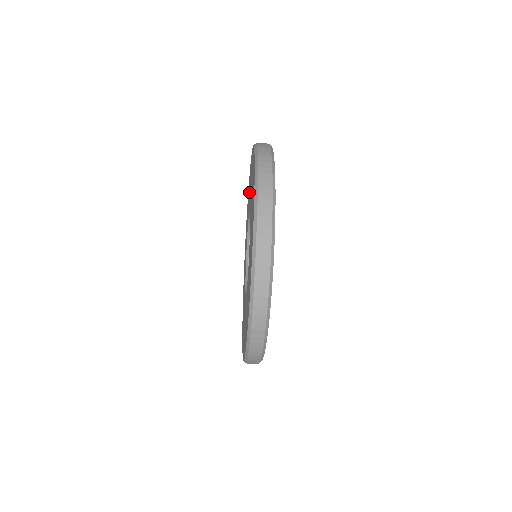
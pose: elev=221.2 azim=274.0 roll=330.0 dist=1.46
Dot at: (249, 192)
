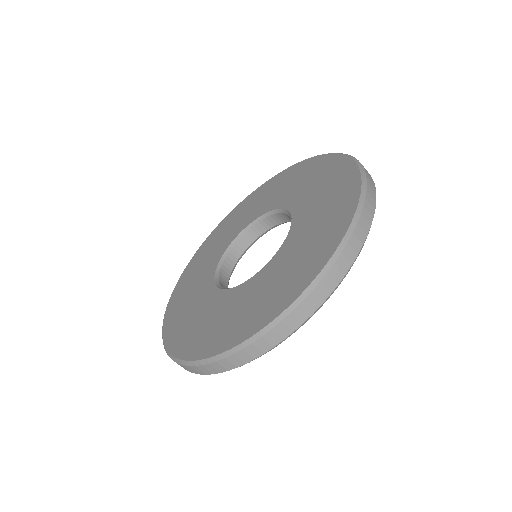
Dot at: (310, 182)
